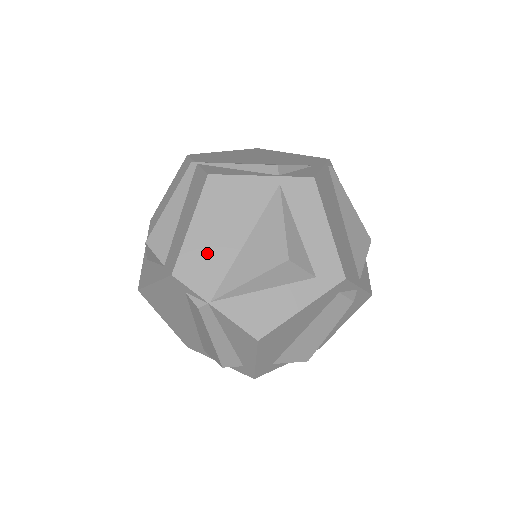
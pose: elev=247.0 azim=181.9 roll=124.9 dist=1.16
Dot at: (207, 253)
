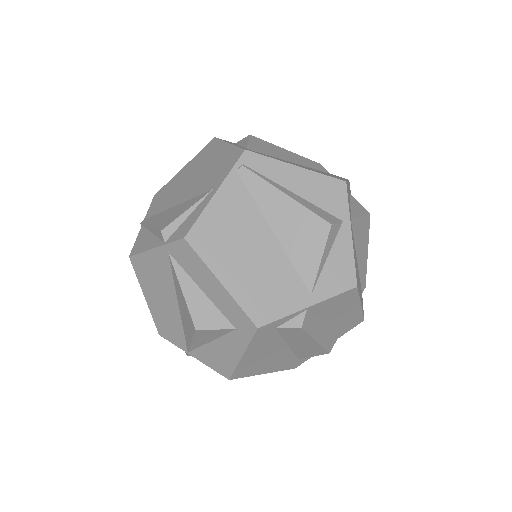
Dot at: (165, 317)
